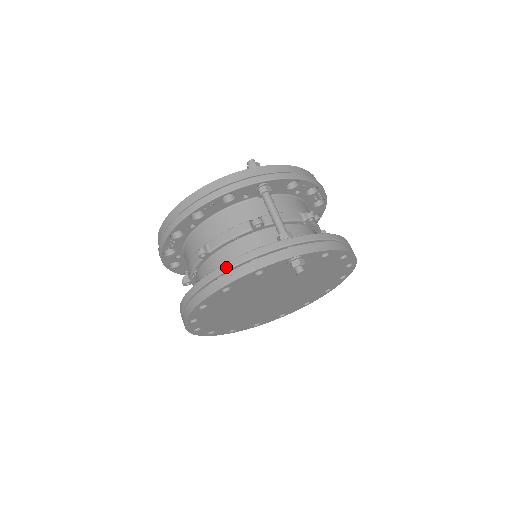
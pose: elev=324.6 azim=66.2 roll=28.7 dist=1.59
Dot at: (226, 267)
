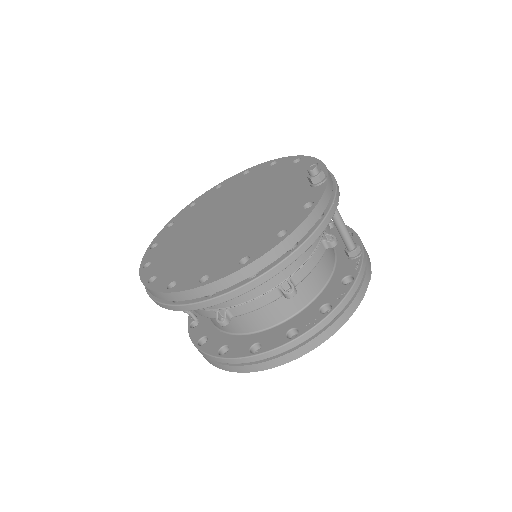
Dot at: (344, 304)
